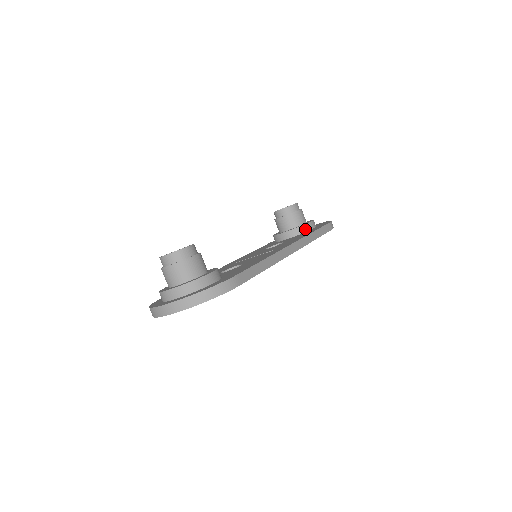
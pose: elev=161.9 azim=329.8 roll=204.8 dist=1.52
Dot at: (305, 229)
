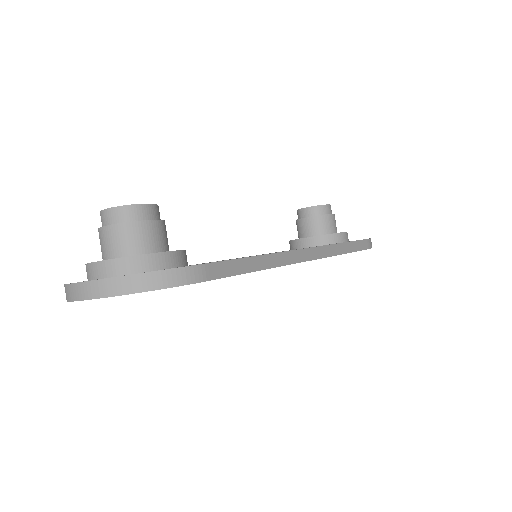
Dot at: (333, 240)
